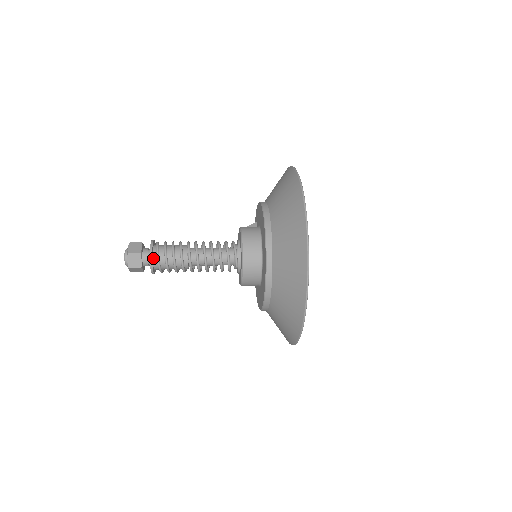
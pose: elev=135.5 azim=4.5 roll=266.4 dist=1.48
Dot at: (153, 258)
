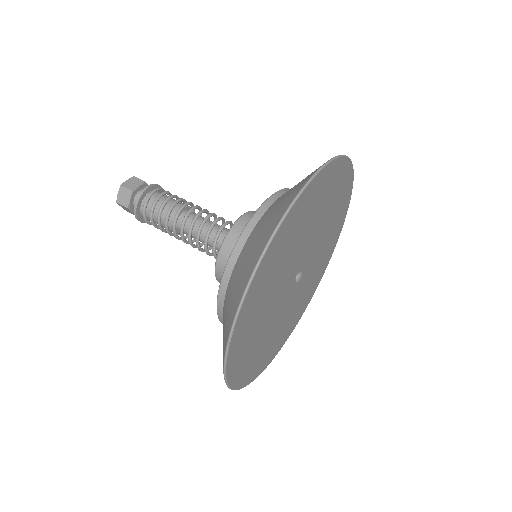
Dot at: (142, 202)
